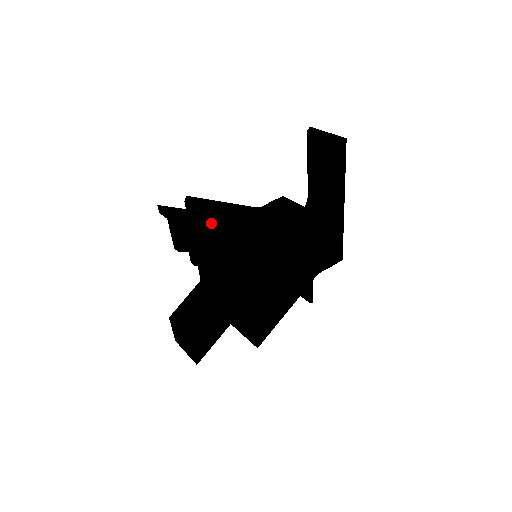
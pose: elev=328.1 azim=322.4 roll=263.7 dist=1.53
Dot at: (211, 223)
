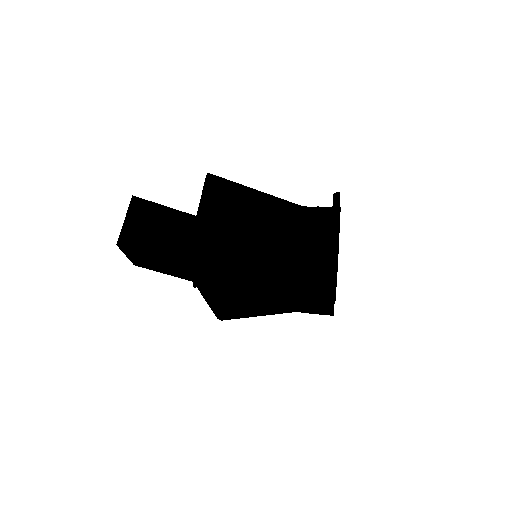
Dot at: (163, 240)
